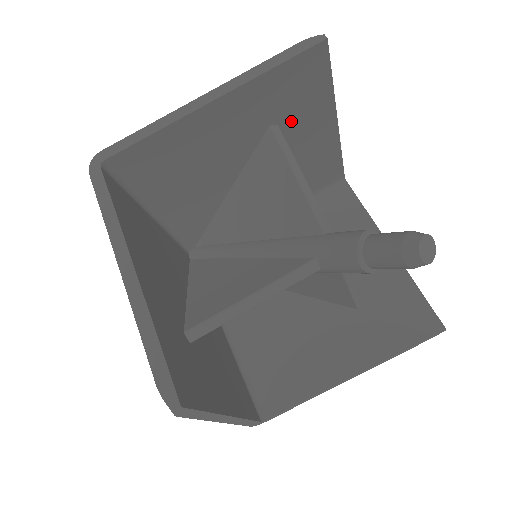
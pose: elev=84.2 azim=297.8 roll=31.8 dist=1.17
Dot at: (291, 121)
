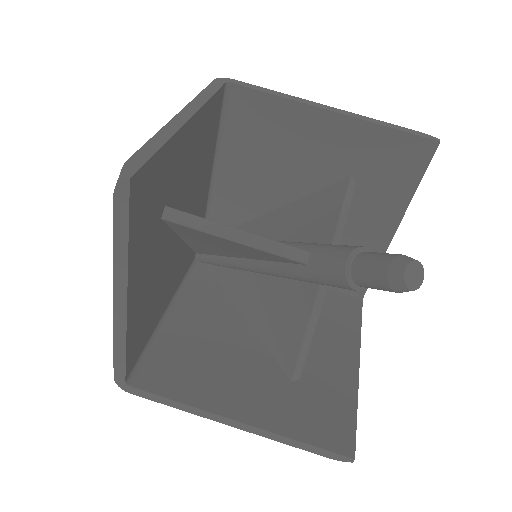
Dot at: (167, 191)
